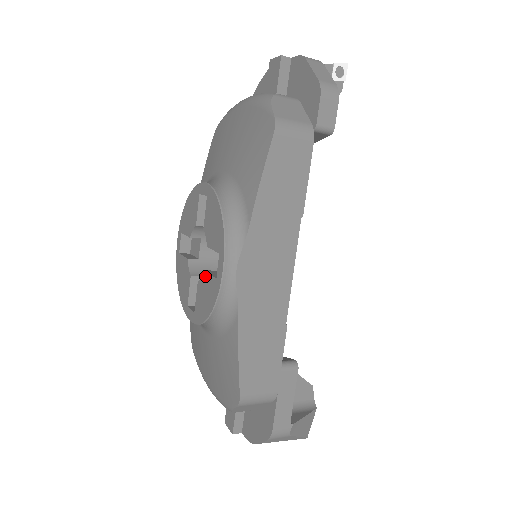
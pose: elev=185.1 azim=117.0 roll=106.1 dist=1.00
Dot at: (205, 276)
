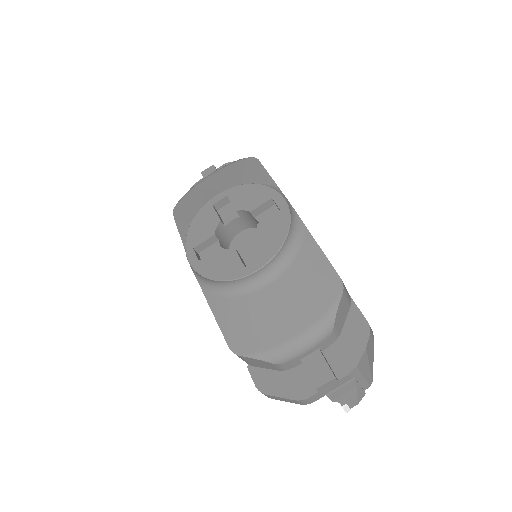
Dot at: (262, 224)
